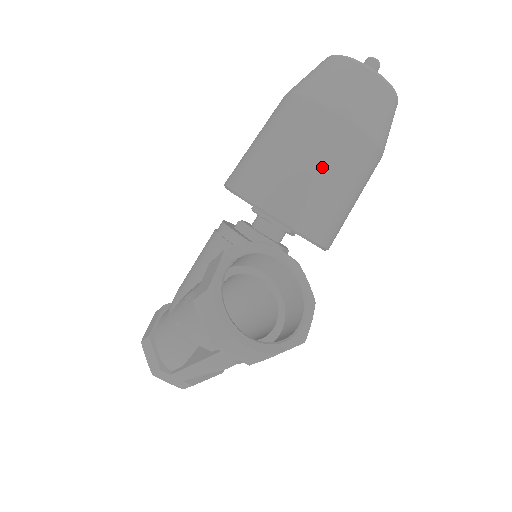
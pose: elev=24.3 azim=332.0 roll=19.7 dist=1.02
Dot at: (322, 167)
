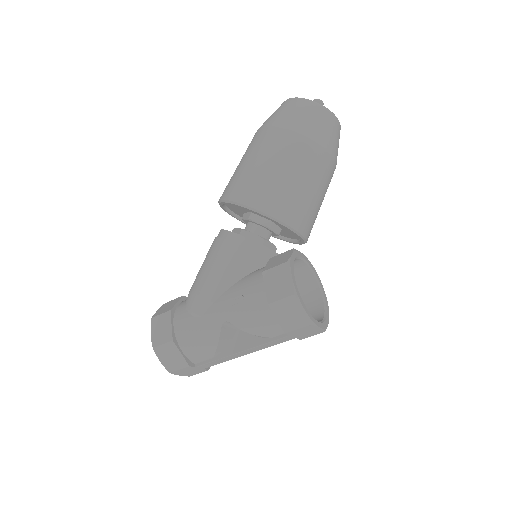
Dot at: (317, 189)
